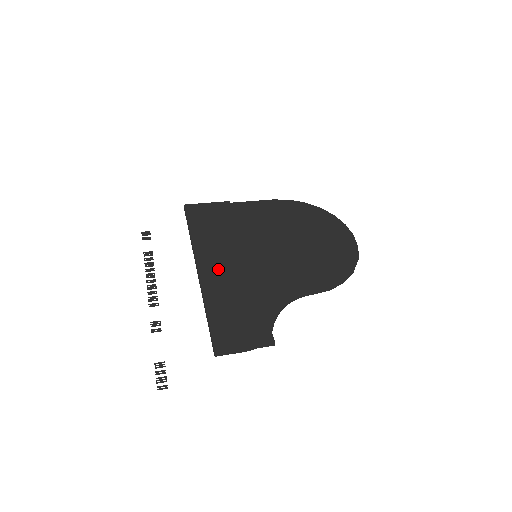
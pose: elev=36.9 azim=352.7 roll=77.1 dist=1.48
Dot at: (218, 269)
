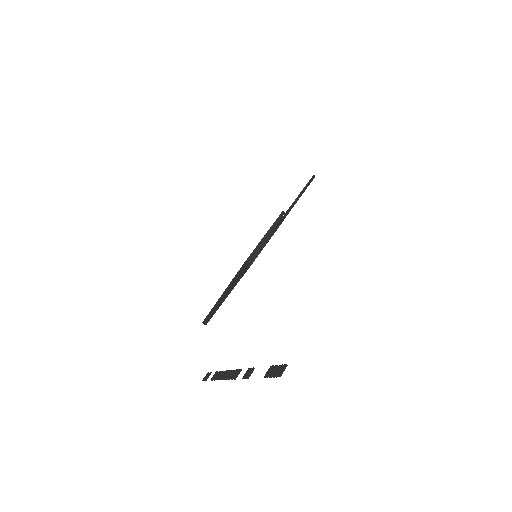
Dot at: occluded
